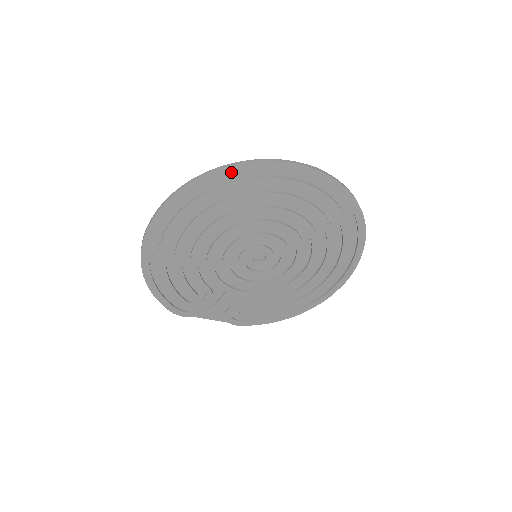
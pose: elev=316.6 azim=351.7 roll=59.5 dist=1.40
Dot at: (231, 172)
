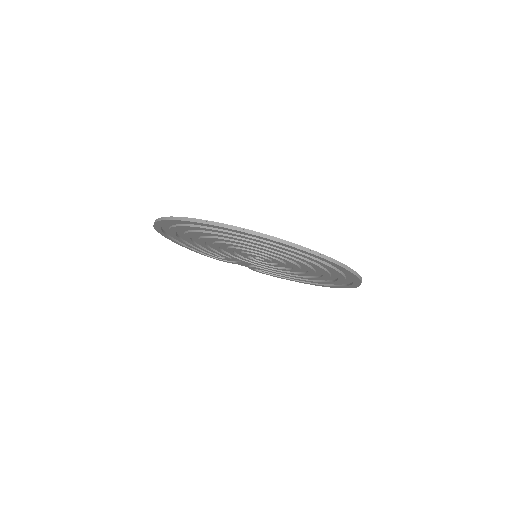
Dot at: (200, 224)
